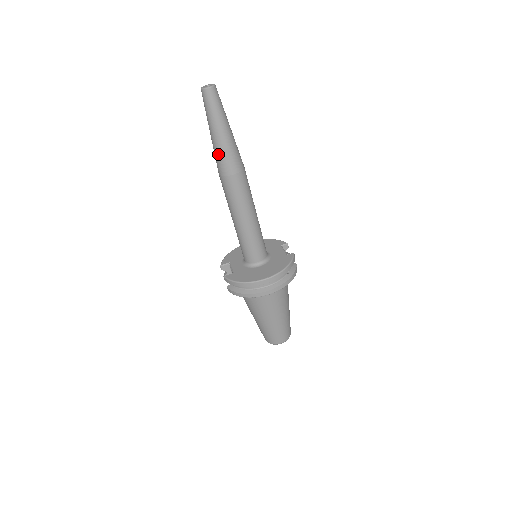
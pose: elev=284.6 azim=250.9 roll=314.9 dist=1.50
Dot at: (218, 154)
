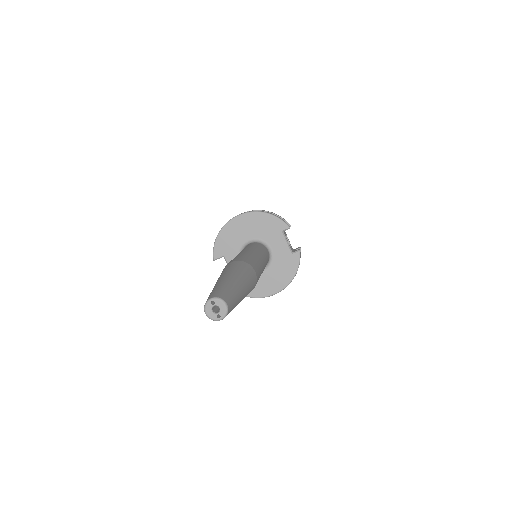
Dot at: occluded
